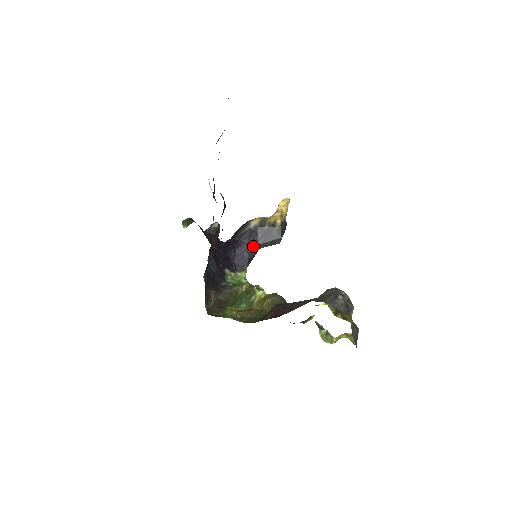
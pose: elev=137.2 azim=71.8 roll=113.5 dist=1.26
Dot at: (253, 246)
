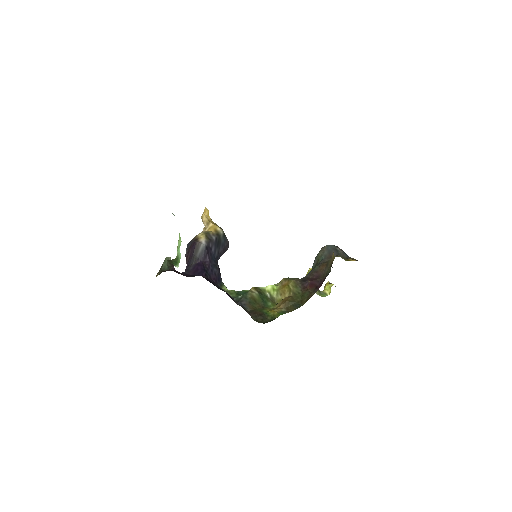
Dot at: (214, 261)
